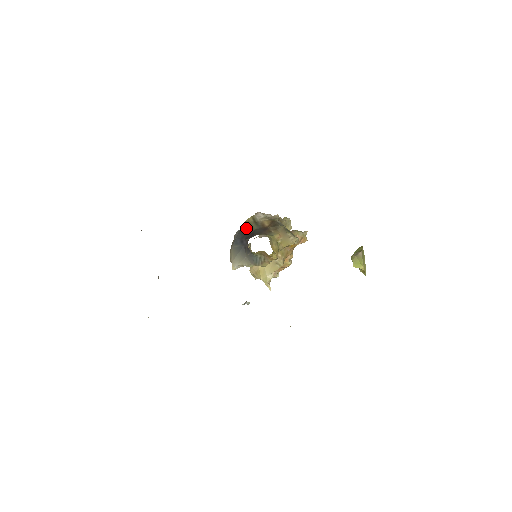
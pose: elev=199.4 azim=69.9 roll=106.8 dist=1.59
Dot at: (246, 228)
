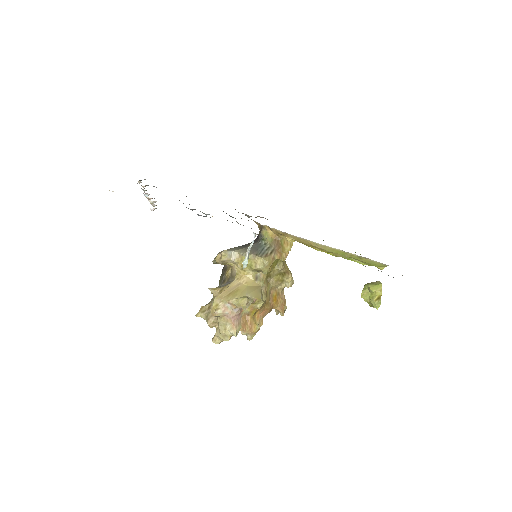
Dot at: occluded
